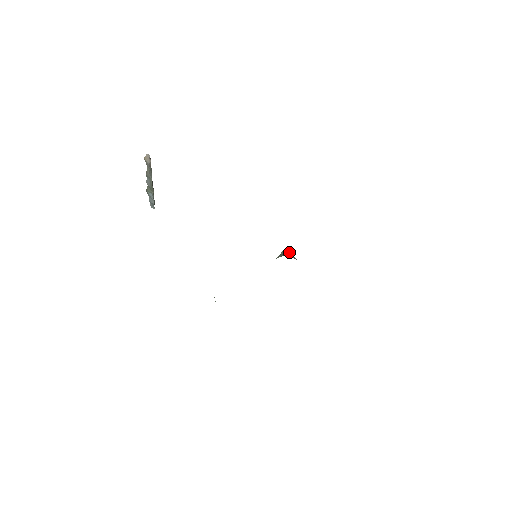
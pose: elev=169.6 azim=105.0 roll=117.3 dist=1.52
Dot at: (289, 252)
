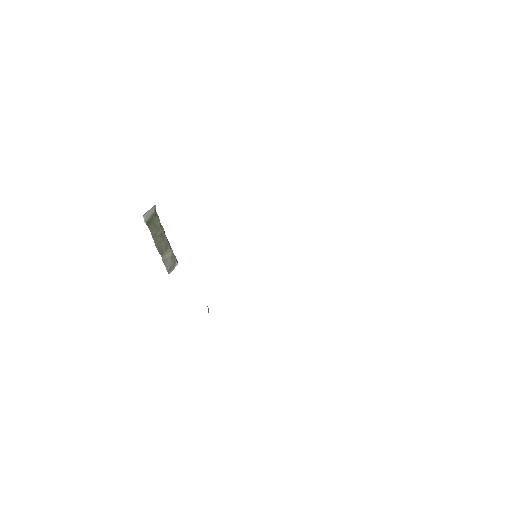
Dot at: occluded
